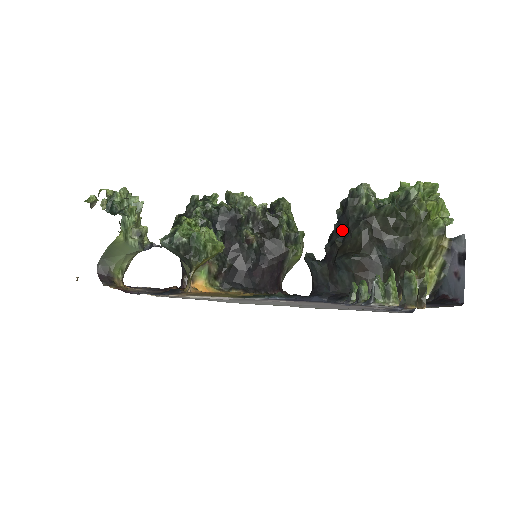
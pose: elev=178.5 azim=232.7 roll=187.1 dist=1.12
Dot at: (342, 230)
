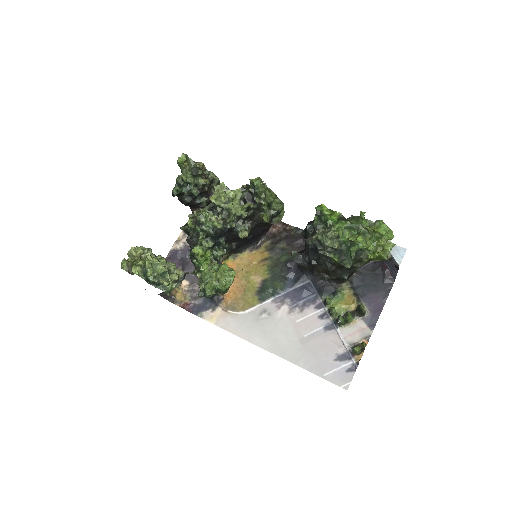
Dot at: (315, 256)
